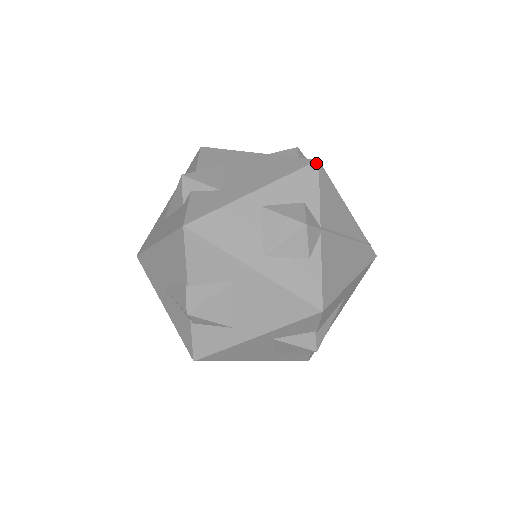
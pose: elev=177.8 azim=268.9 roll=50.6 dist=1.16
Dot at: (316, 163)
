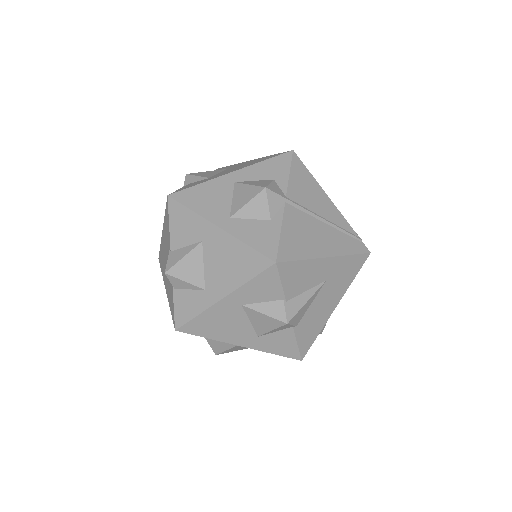
Dot at: (290, 152)
